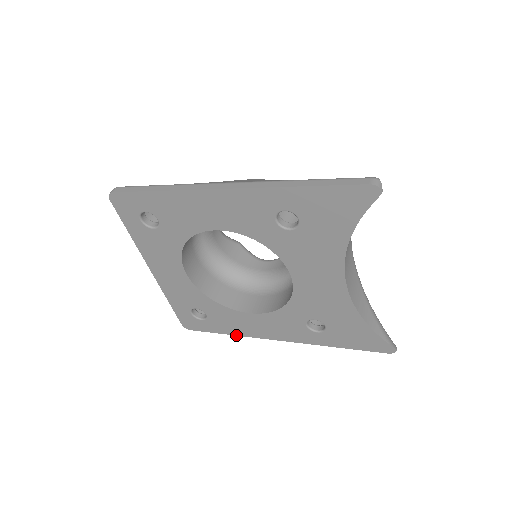
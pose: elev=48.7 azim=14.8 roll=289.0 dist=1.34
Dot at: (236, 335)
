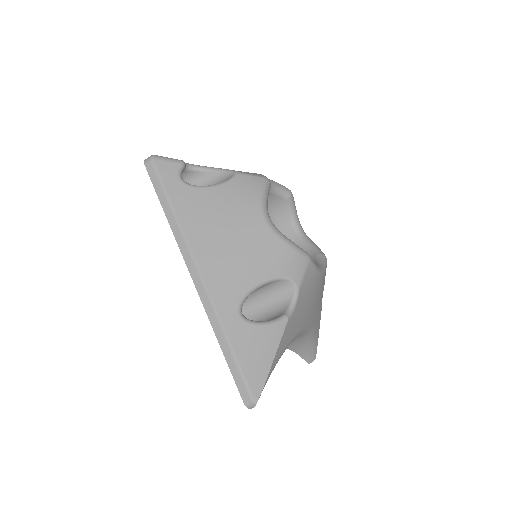
Dot at: occluded
